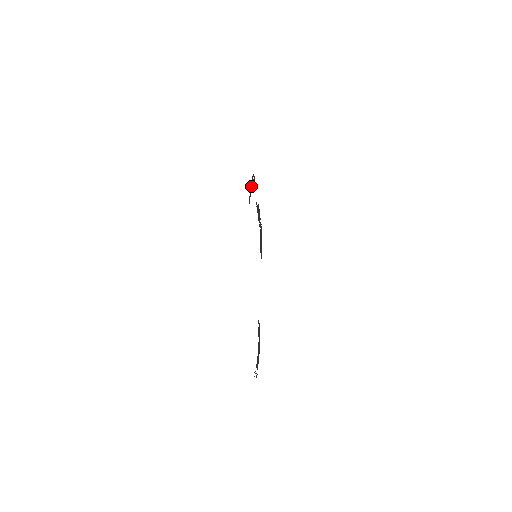
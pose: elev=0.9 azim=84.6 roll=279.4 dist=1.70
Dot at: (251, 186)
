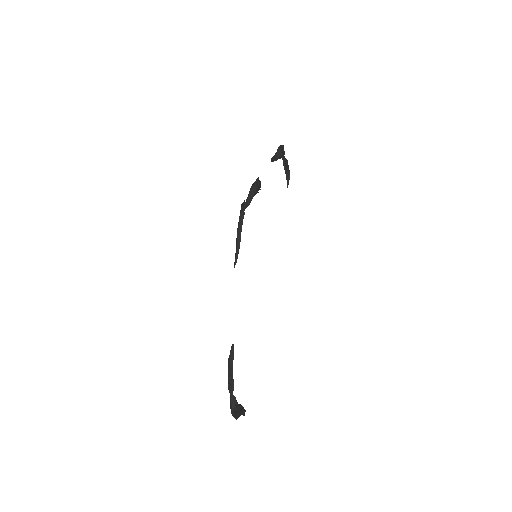
Dot at: (283, 162)
